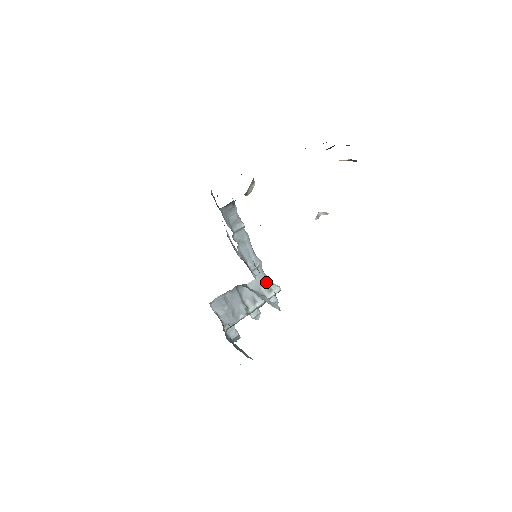
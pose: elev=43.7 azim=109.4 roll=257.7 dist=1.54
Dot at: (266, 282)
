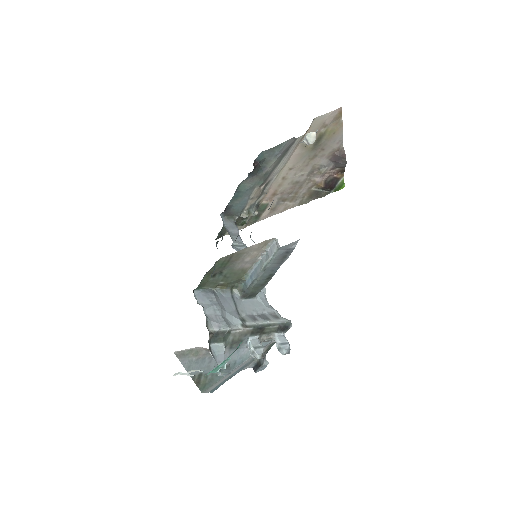
Dot at: (271, 309)
